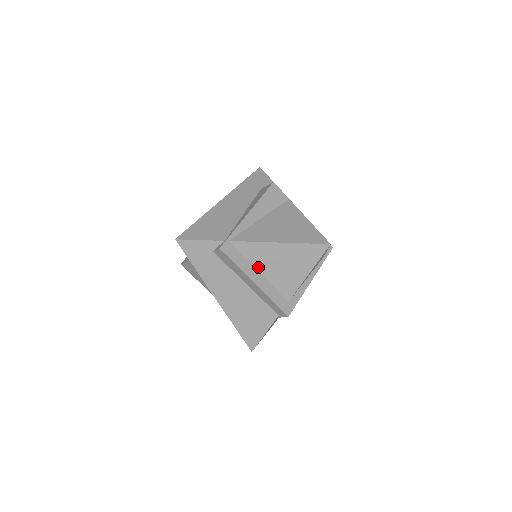
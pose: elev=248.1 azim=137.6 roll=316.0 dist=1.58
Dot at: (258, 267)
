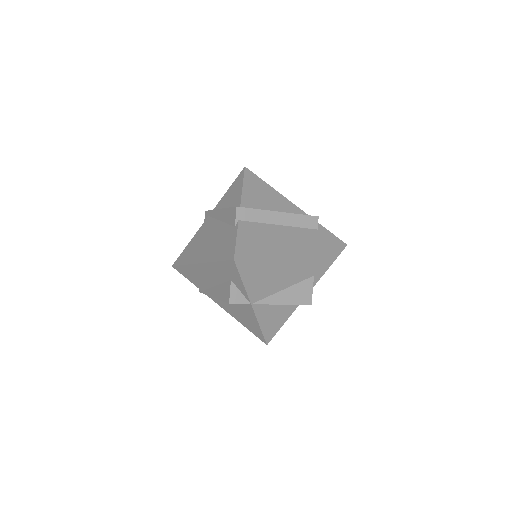
Dot at: occluded
